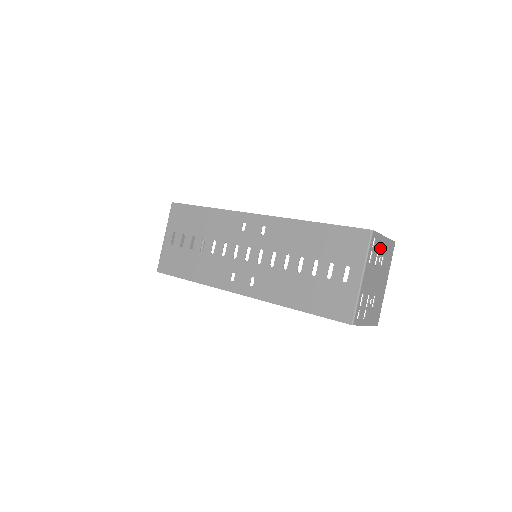
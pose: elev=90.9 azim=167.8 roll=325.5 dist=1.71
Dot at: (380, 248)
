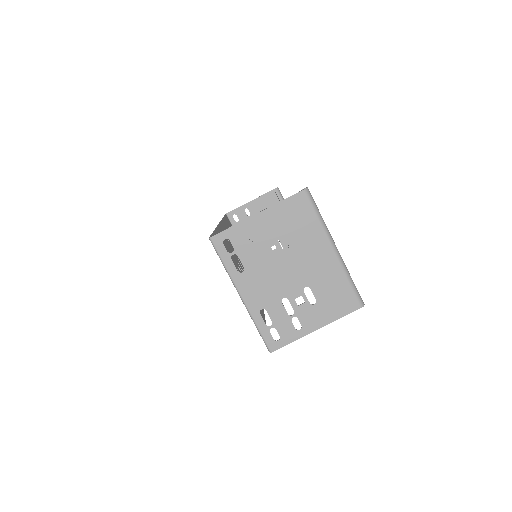
Dot at: (257, 235)
